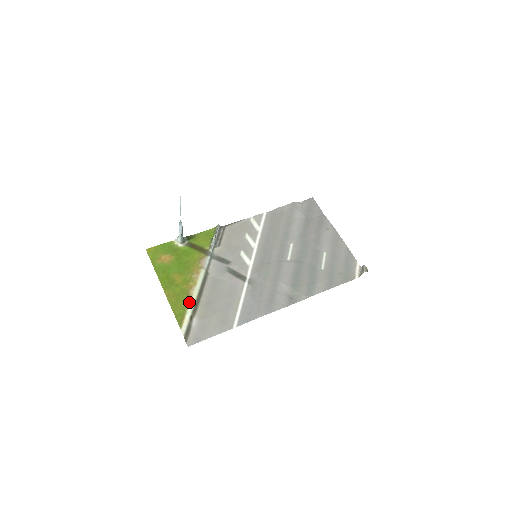
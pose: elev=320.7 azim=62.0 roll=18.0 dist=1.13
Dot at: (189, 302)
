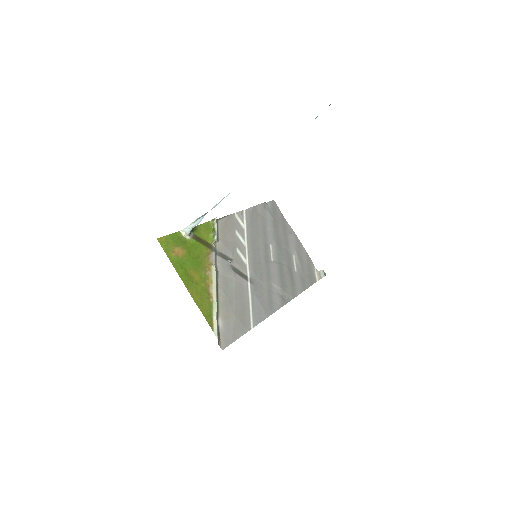
Dot at: (212, 302)
